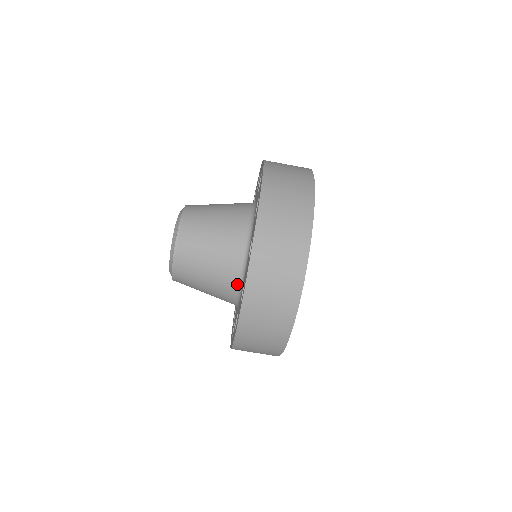
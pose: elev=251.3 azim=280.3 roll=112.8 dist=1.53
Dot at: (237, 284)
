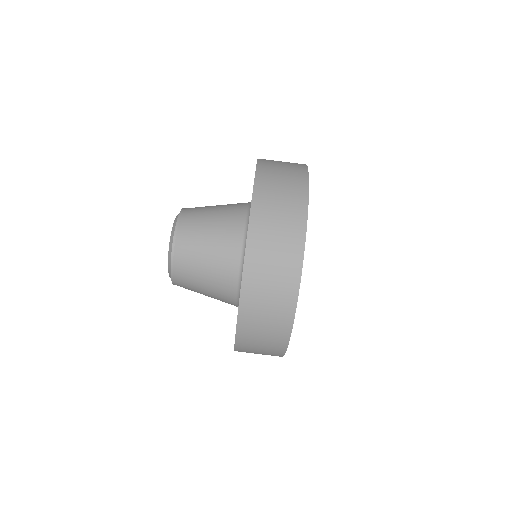
Dot at: (244, 220)
